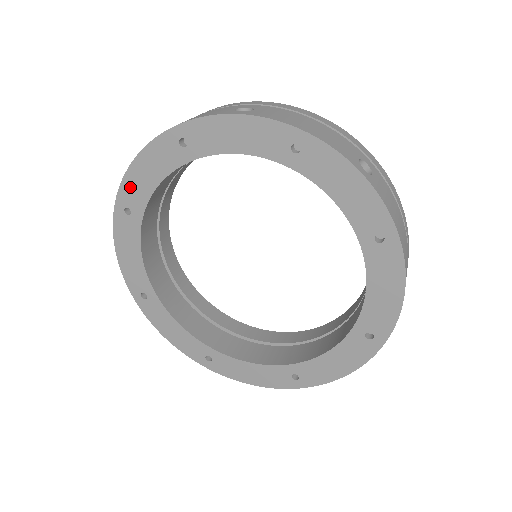
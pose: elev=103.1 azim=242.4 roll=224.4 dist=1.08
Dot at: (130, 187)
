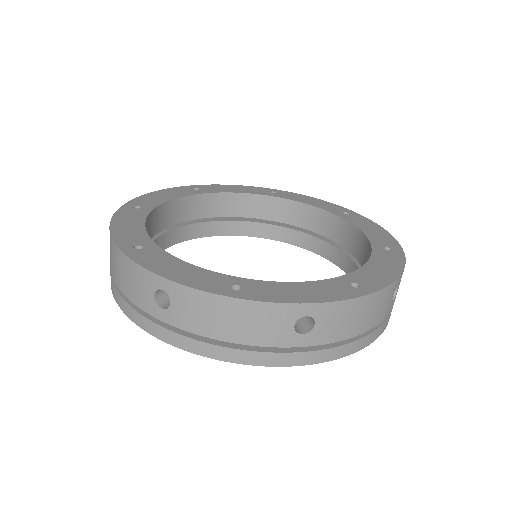
Dot at: (214, 187)
